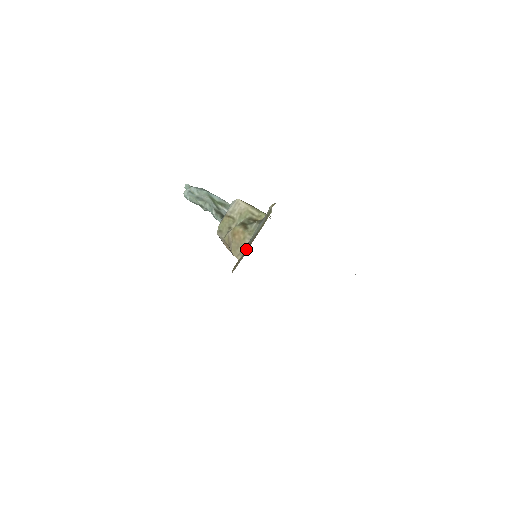
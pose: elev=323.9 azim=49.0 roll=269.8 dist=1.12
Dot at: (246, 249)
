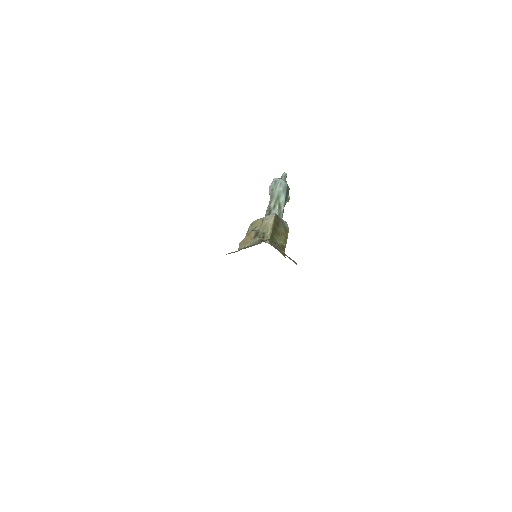
Dot at: (239, 250)
